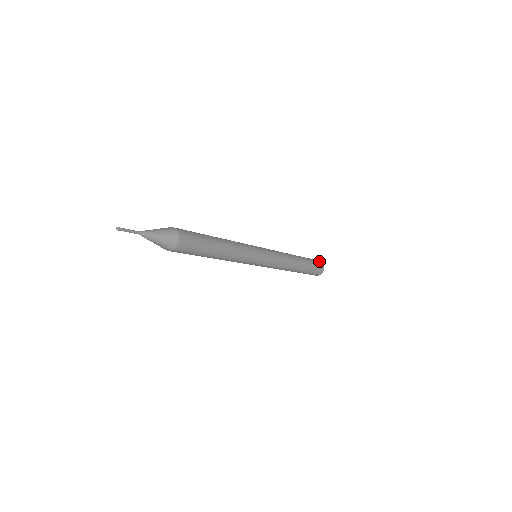
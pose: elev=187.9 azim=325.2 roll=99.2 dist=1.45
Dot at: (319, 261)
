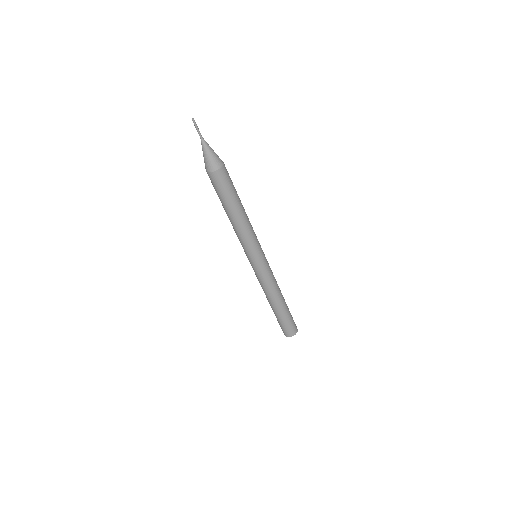
Dot at: occluded
